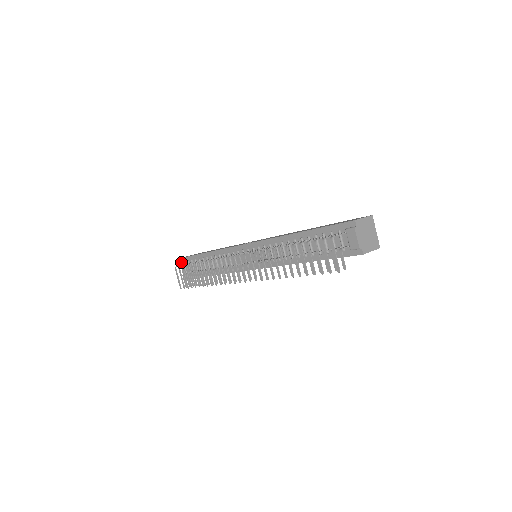
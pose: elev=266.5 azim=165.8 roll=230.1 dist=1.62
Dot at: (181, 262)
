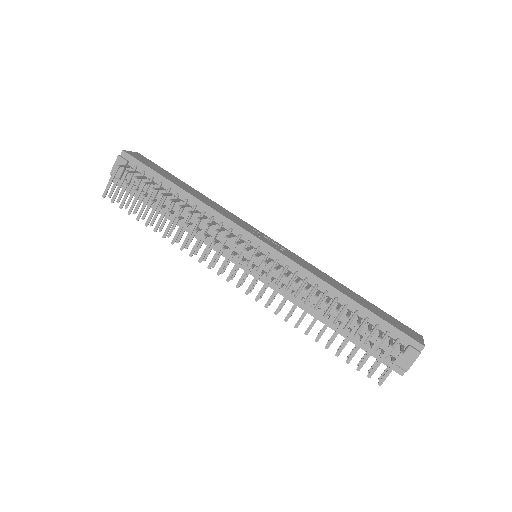
Dot at: (122, 157)
